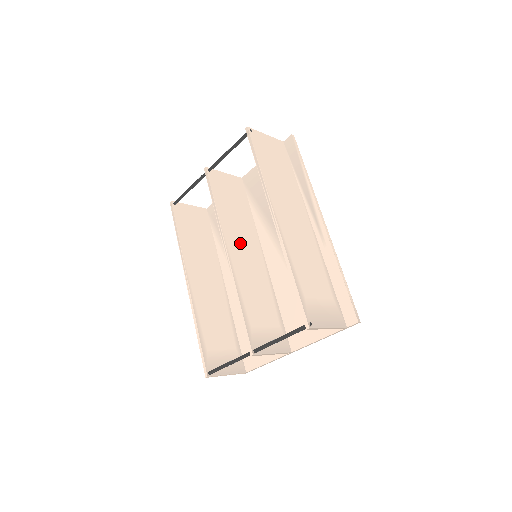
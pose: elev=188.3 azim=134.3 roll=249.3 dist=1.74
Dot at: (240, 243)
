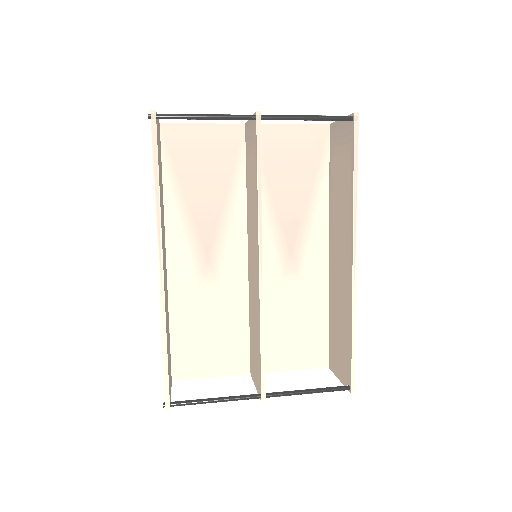
Dot at: occluded
